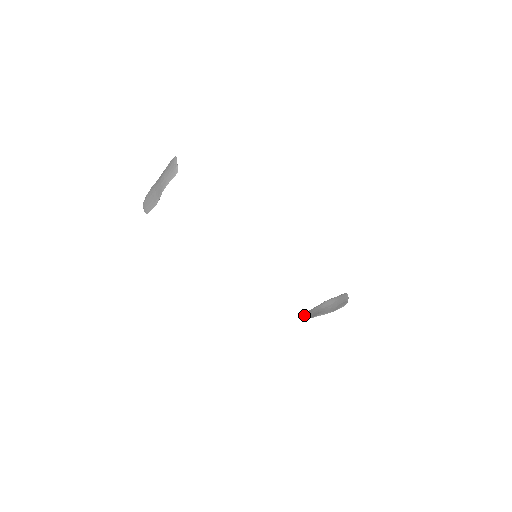
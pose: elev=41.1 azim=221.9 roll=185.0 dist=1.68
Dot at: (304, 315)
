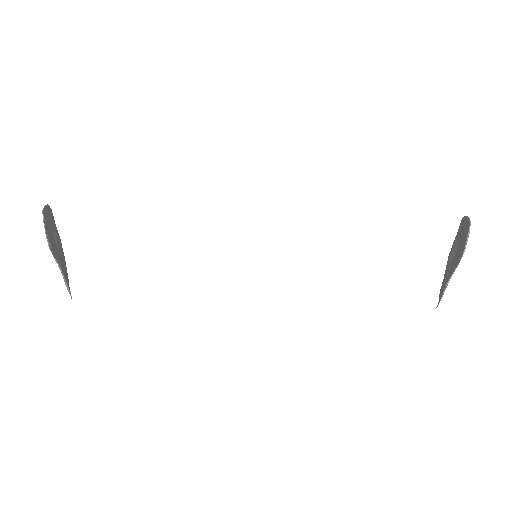
Dot at: occluded
